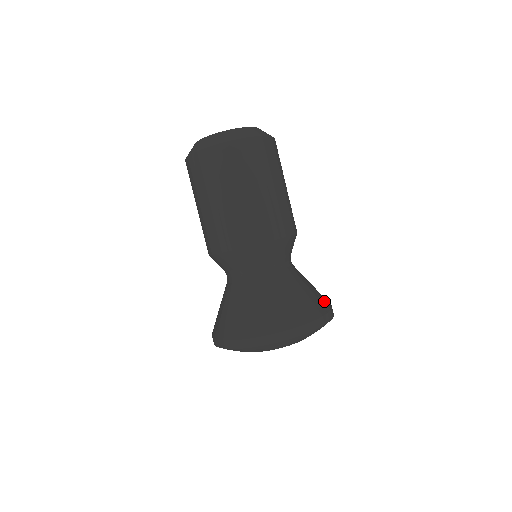
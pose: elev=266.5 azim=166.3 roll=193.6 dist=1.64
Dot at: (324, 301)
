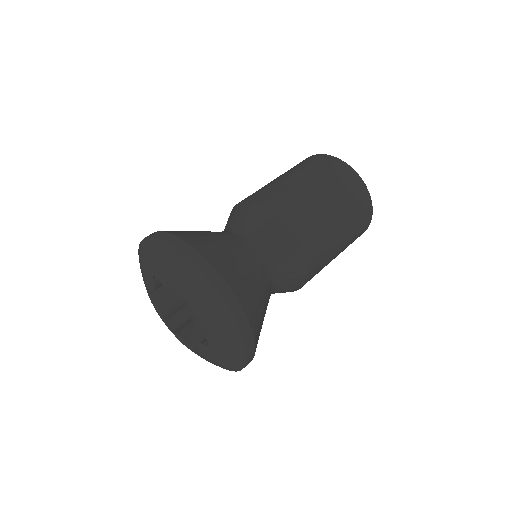
Dot at: occluded
